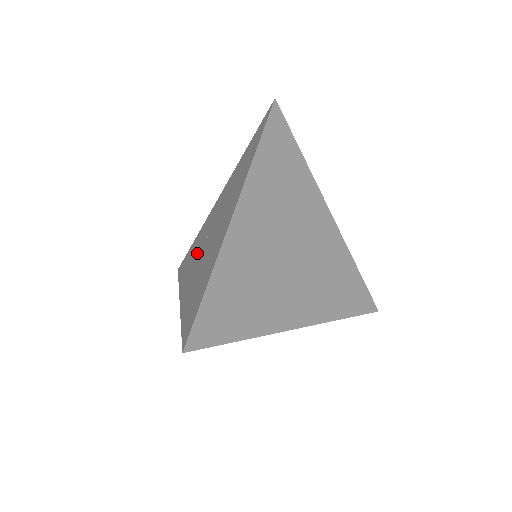
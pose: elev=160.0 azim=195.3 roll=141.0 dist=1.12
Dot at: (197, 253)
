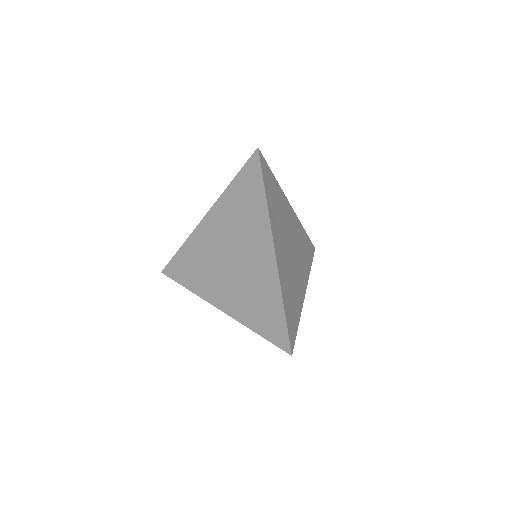
Dot at: (212, 270)
